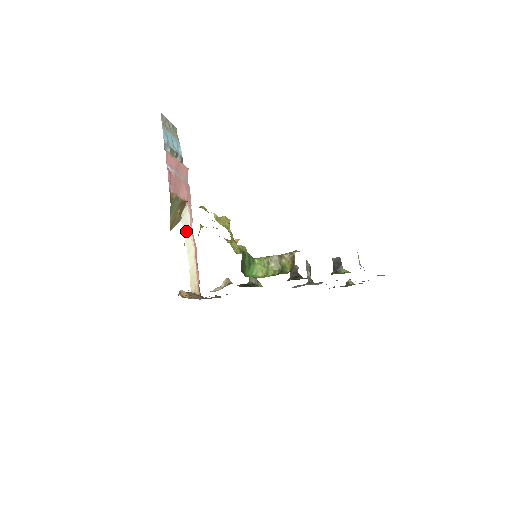
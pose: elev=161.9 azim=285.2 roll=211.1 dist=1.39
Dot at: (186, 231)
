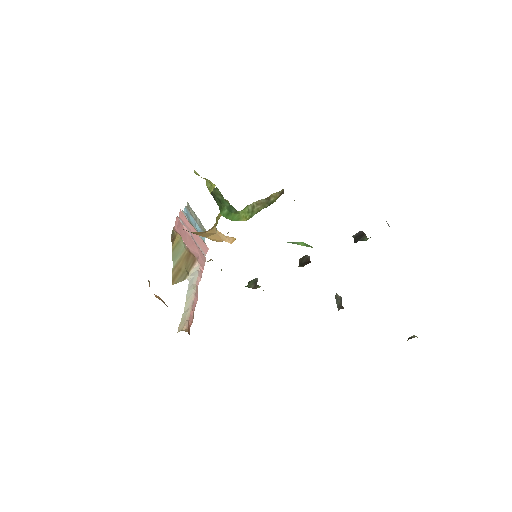
Dot at: (190, 285)
